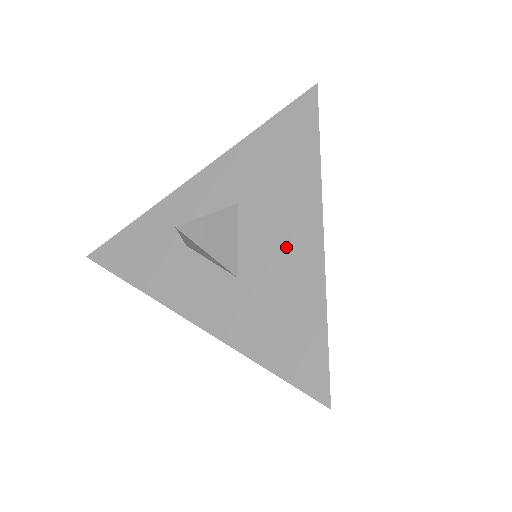
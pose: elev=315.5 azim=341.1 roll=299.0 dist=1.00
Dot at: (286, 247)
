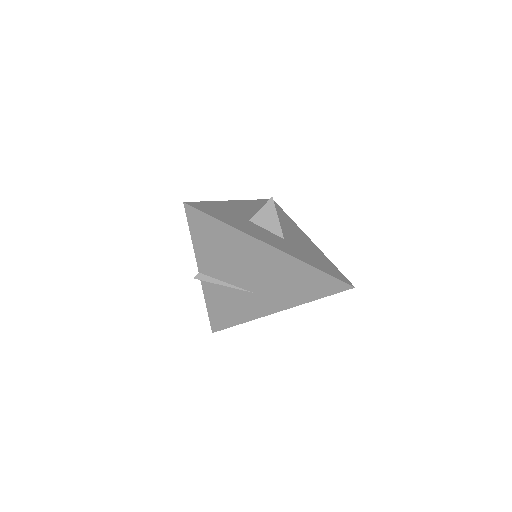
Dot at: (298, 237)
